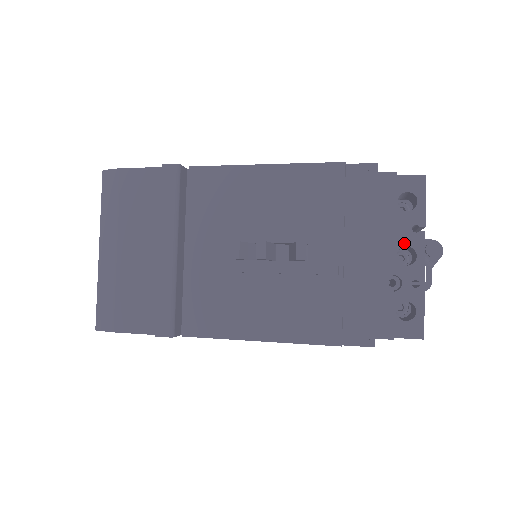
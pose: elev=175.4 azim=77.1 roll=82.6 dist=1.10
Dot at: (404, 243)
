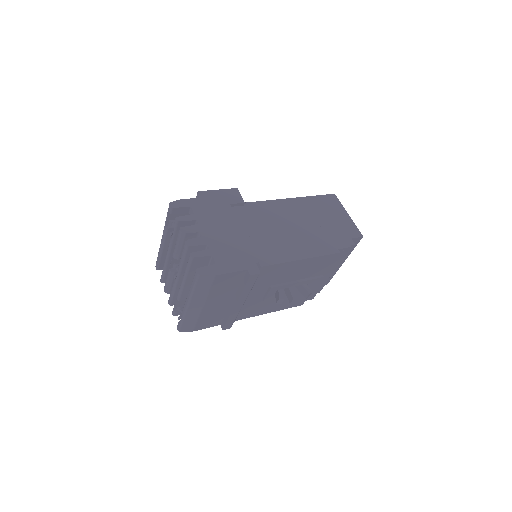
Dot at: occluded
